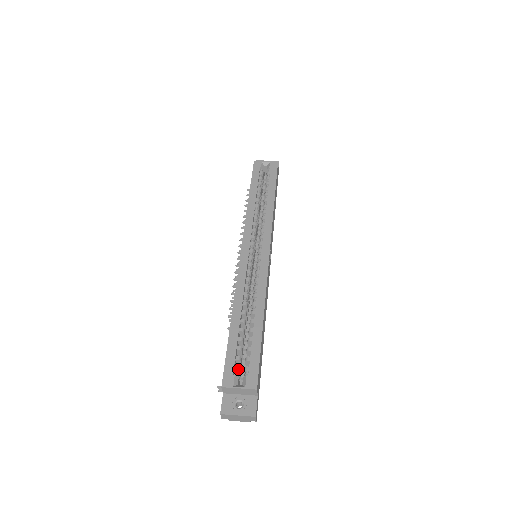
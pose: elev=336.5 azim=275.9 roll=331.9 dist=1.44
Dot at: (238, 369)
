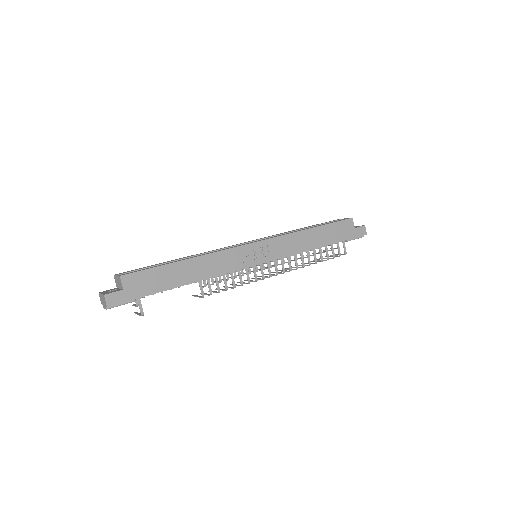
Dot at: occluded
